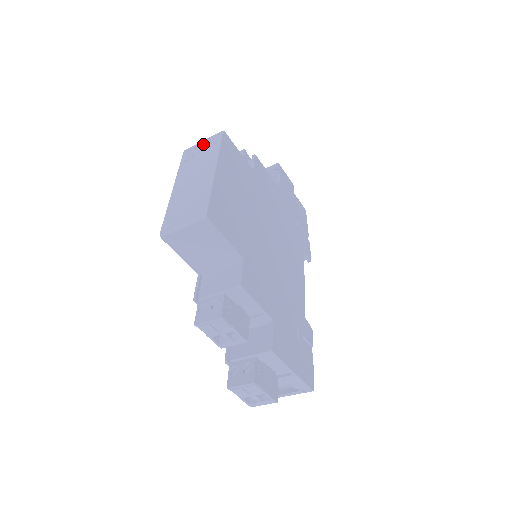
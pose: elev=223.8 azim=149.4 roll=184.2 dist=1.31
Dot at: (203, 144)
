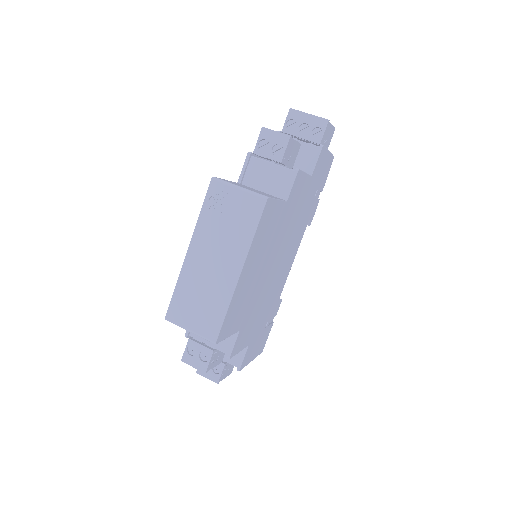
Dot at: (237, 199)
